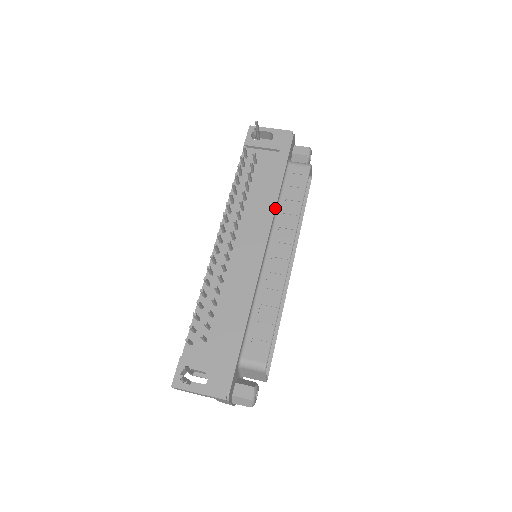
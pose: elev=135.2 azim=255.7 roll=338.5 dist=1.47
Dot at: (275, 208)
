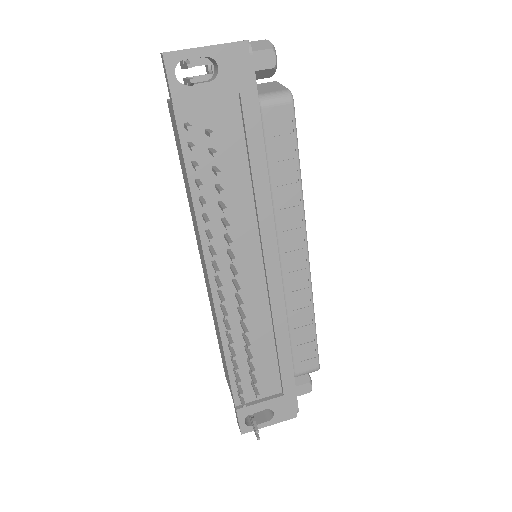
Dot at: (271, 203)
